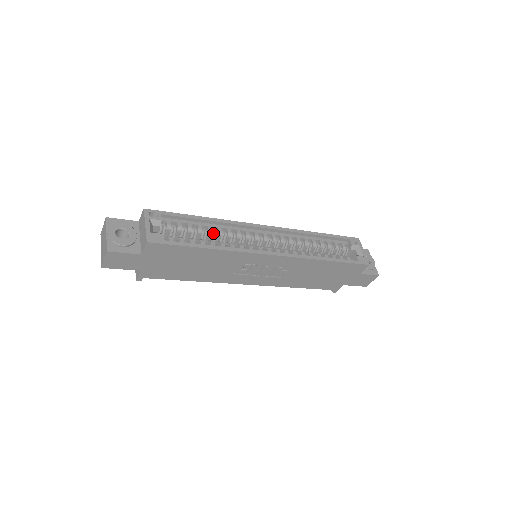
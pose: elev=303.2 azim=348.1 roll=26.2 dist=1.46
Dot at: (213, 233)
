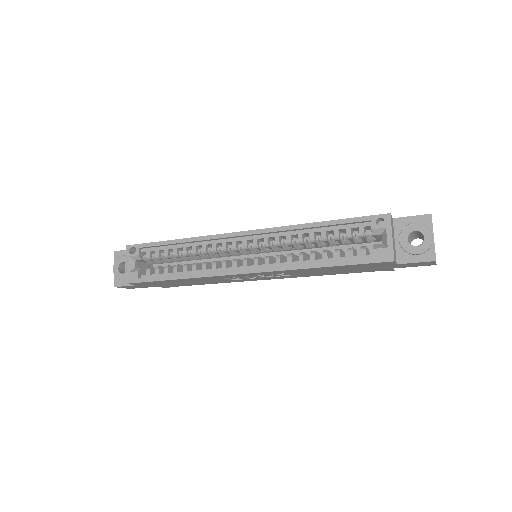
Dot at: (189, 253)
